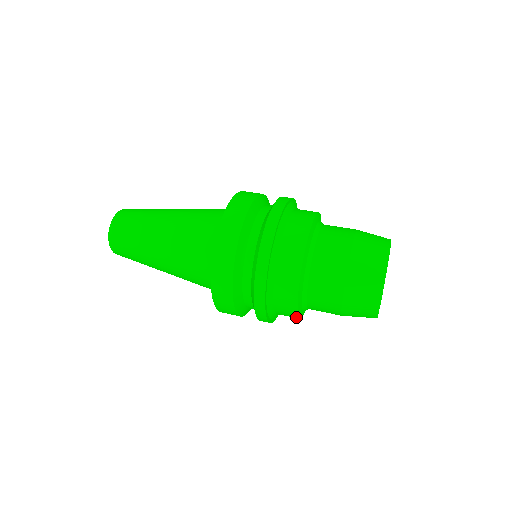
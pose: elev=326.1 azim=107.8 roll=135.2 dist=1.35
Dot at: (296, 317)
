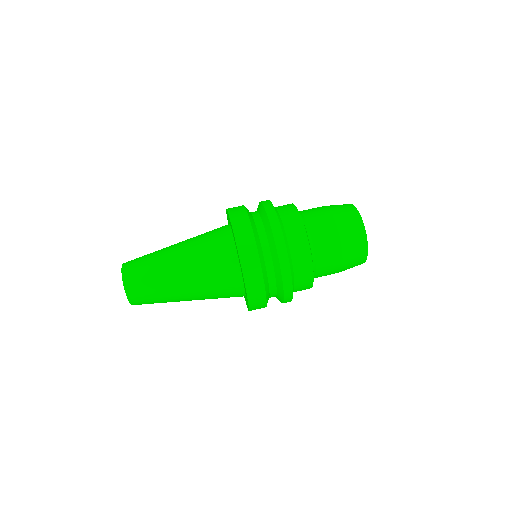
Dot at: occluded
